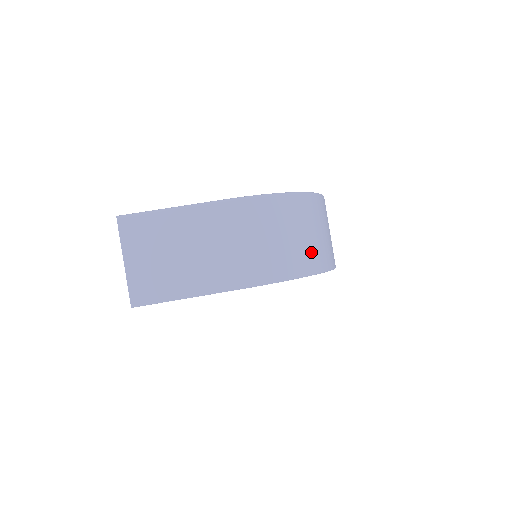
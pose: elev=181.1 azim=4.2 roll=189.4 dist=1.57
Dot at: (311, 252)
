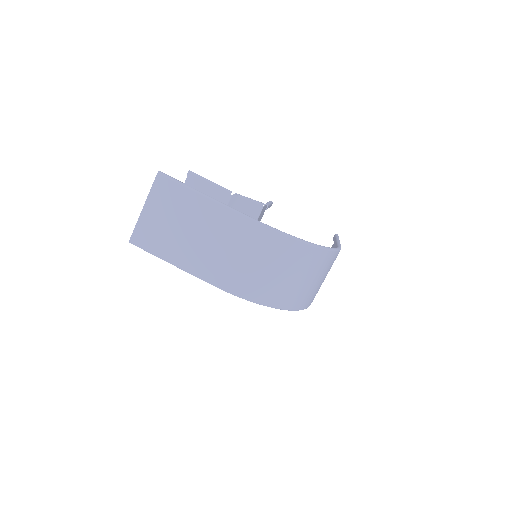
Dot at: (286, 292)
